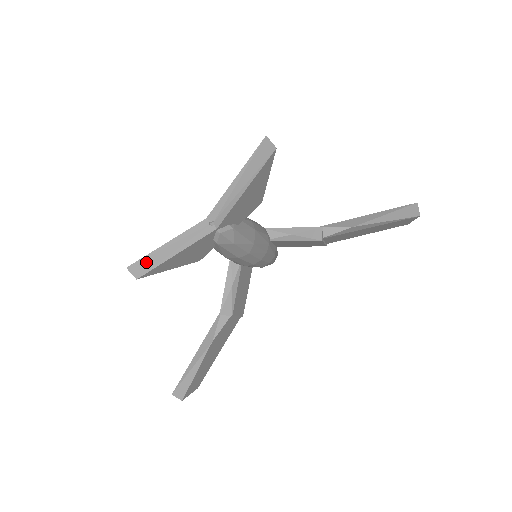
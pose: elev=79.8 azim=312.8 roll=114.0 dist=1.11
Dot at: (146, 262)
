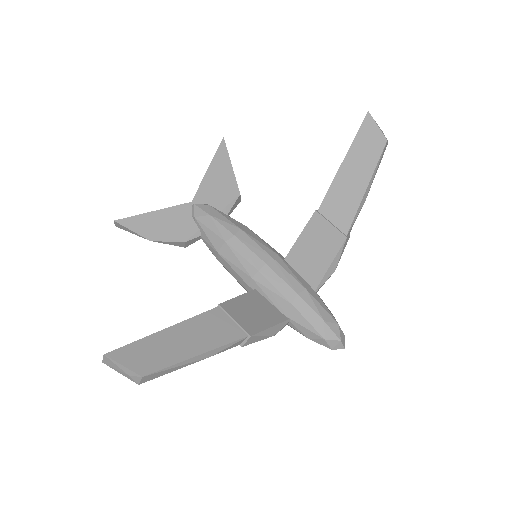
Dot at: occluded
